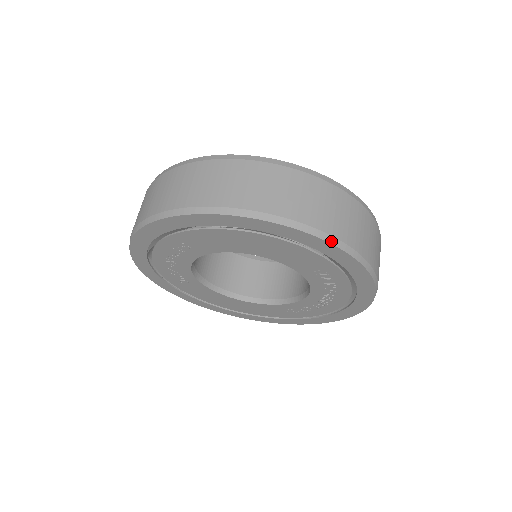
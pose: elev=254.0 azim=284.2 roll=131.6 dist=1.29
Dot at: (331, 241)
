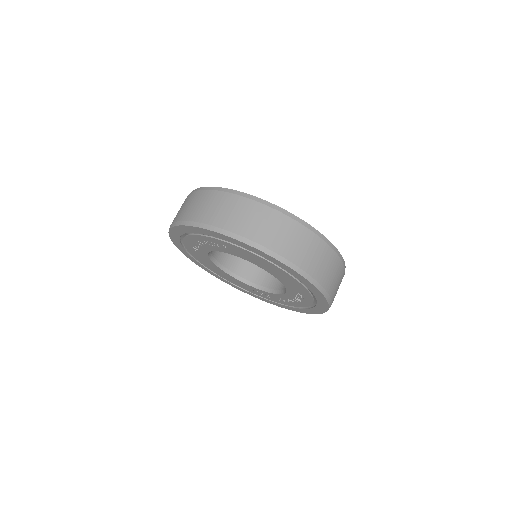
Dot at: (323, 292)
